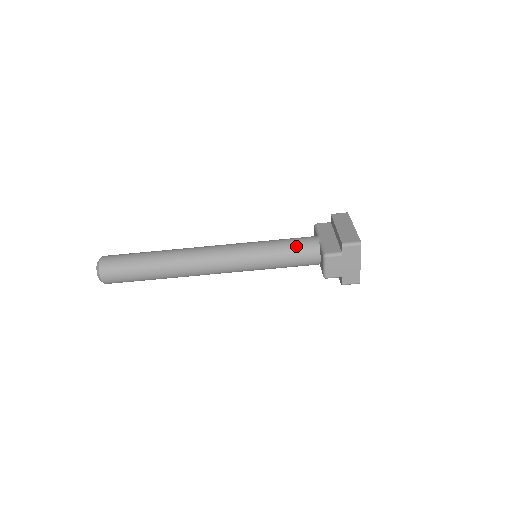
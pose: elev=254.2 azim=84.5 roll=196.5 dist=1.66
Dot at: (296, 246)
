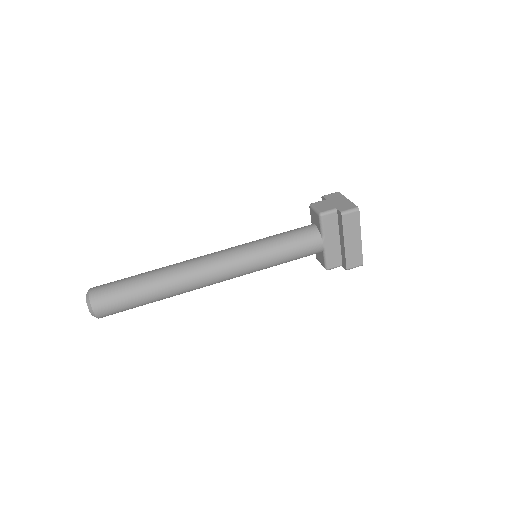
Dot at: occluded
